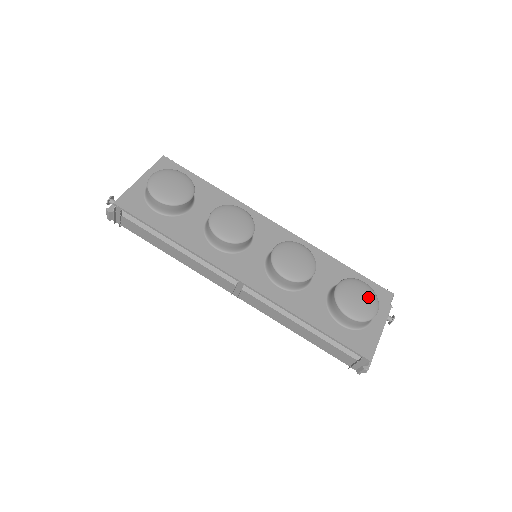
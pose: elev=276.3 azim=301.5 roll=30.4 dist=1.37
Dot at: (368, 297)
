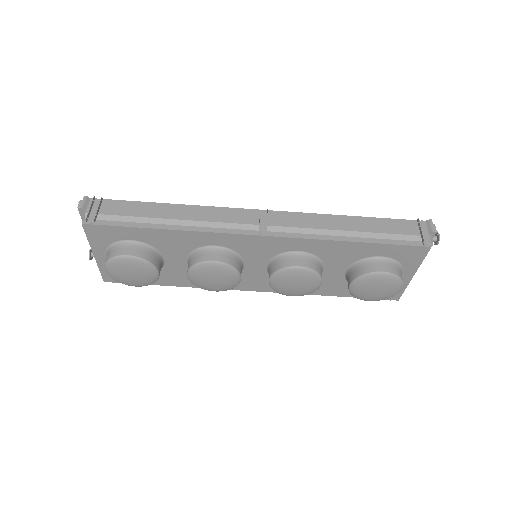
Dot at: (388, 287)
